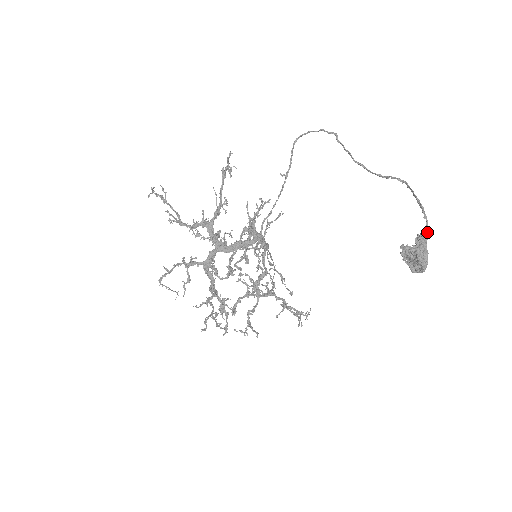
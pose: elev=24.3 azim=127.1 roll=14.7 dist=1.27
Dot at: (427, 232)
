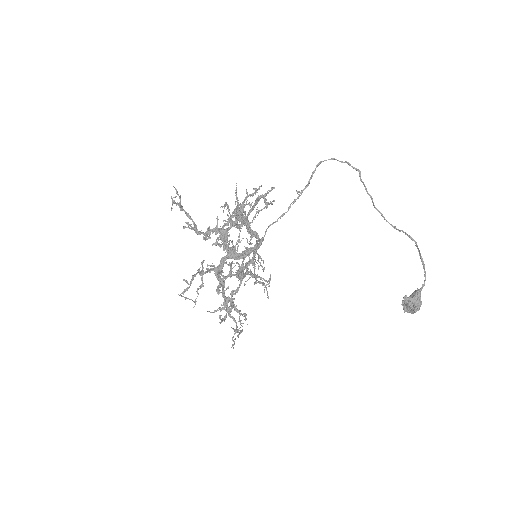
Dot at: (423, 286)
